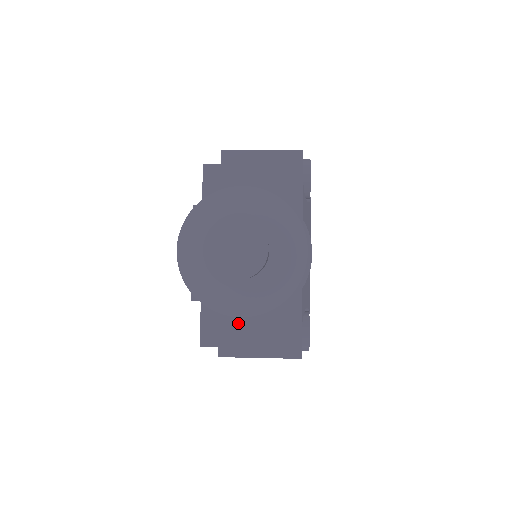
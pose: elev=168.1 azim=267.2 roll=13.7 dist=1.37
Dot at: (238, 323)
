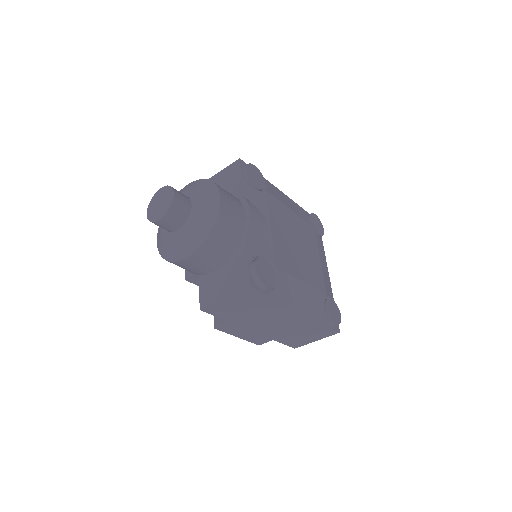
Dot at: (210, 281)
